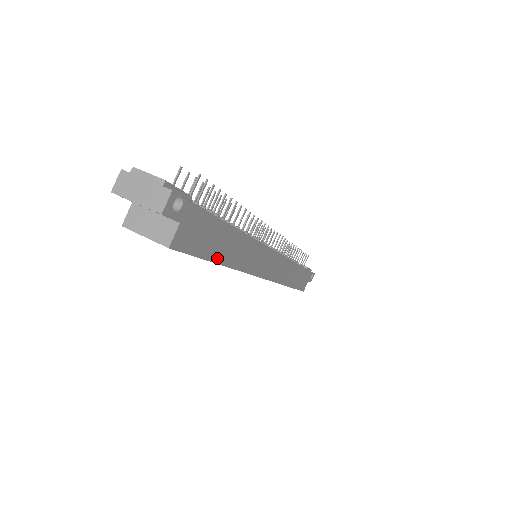
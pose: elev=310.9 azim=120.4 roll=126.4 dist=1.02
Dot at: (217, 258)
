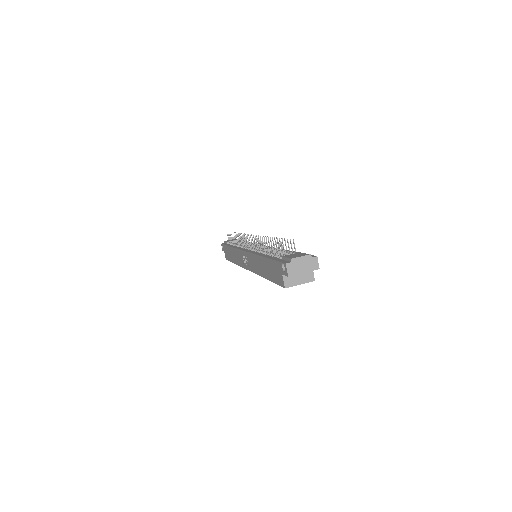
Dot at: occluded
